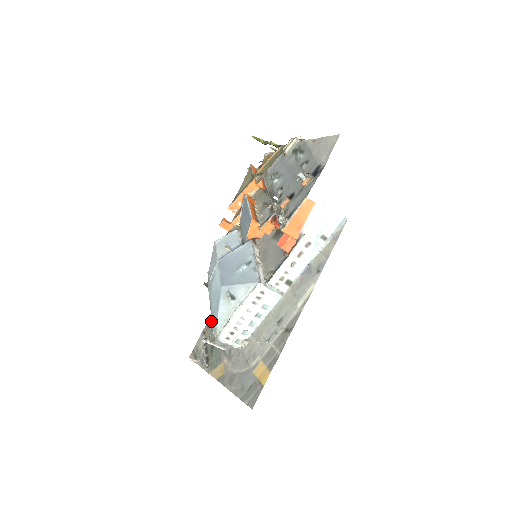
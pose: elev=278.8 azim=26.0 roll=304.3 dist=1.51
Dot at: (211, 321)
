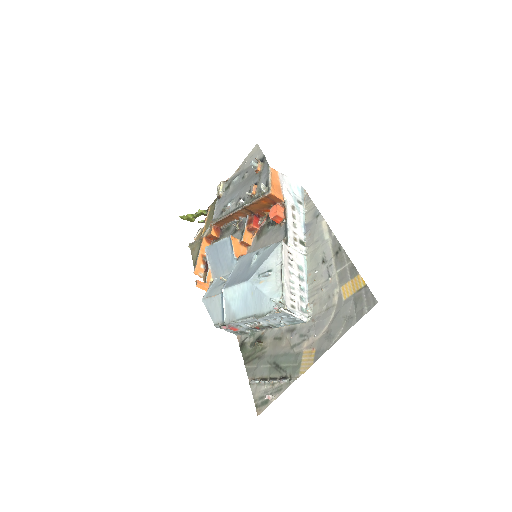
Dot at: (262, 316)
